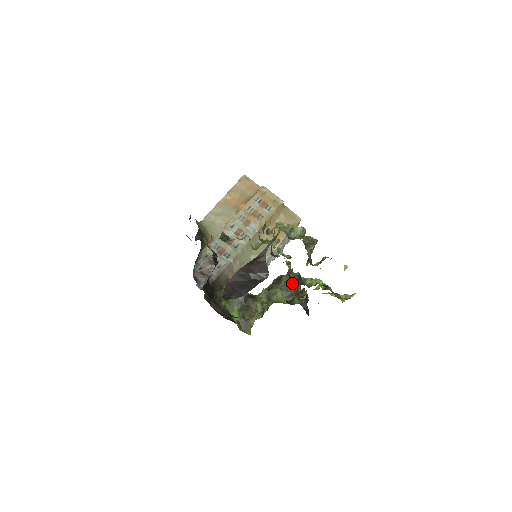
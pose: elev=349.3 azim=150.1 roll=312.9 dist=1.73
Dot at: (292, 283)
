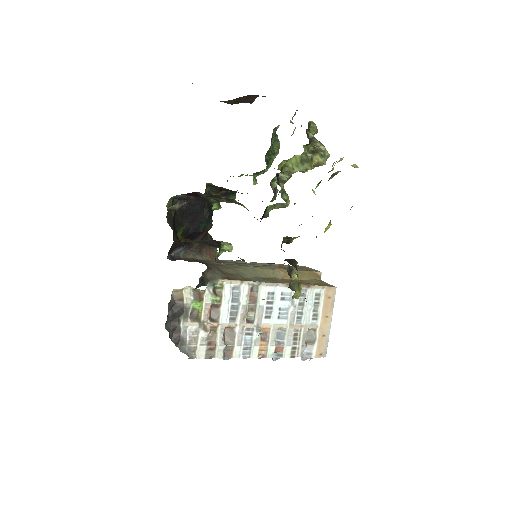
Dot at: occluded
